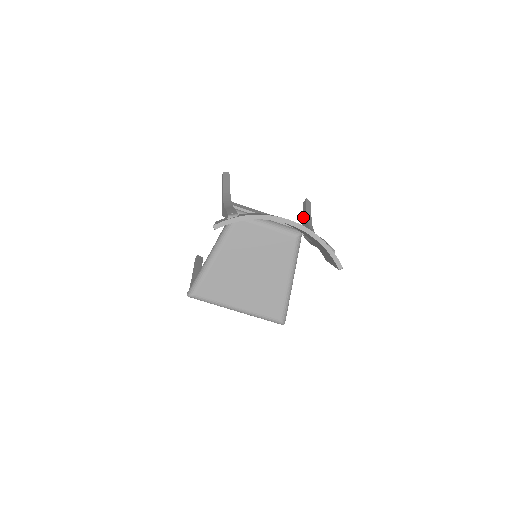
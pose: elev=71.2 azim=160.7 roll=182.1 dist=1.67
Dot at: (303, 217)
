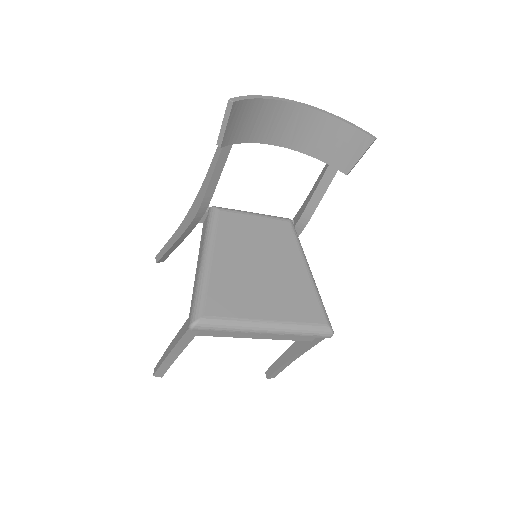
Dot at: occluded
